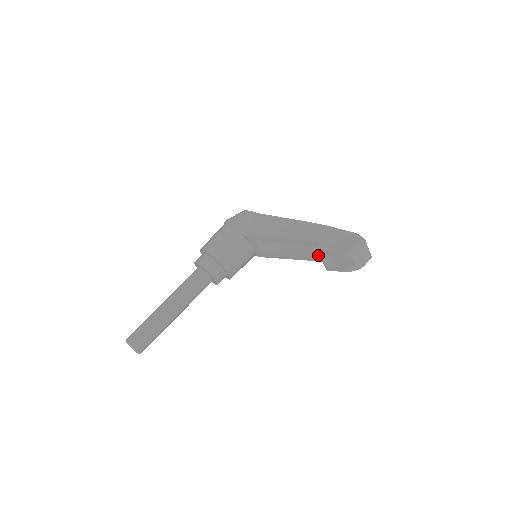
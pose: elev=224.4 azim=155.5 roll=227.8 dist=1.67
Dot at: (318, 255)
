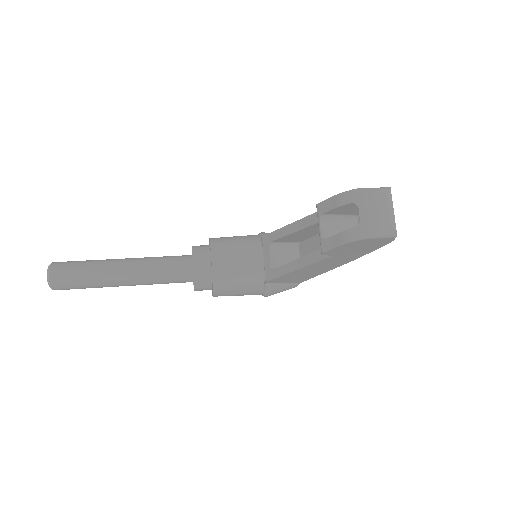
Dot at: occluded
